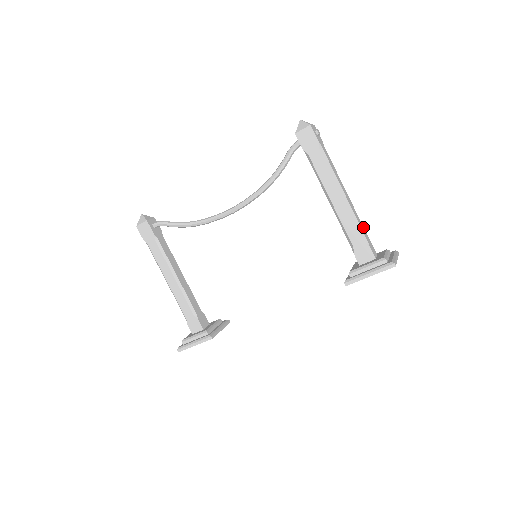
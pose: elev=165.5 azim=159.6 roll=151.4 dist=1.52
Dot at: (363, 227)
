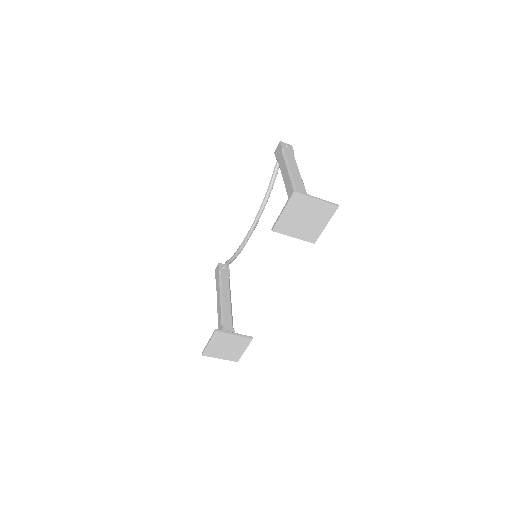
Dot at: (305, 191)
